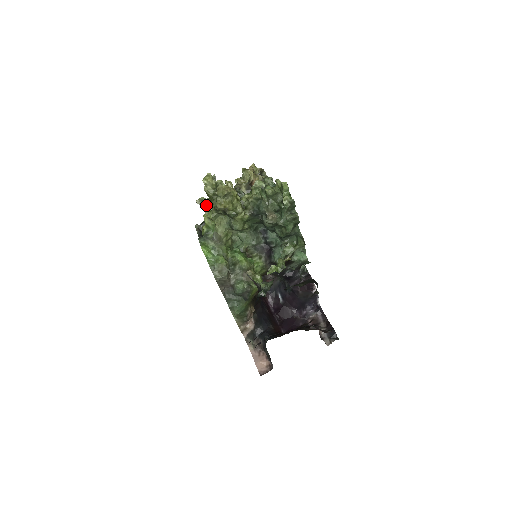
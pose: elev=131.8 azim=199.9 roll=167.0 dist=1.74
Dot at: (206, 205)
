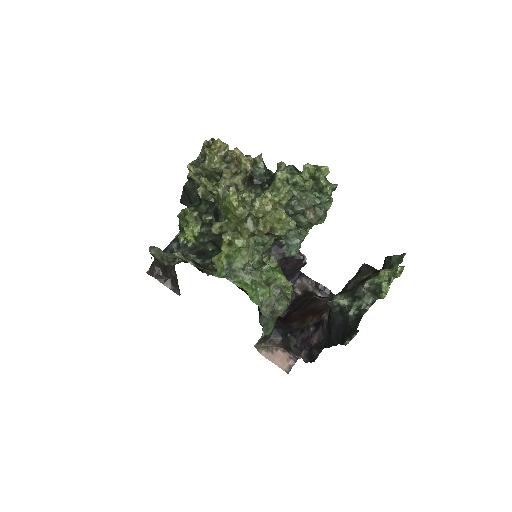
Dot at: (225, 230)
